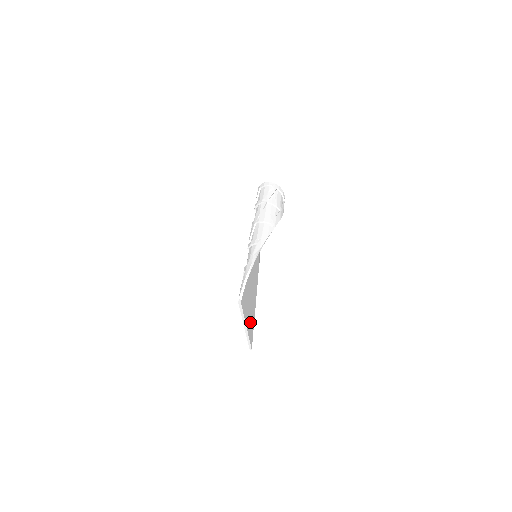
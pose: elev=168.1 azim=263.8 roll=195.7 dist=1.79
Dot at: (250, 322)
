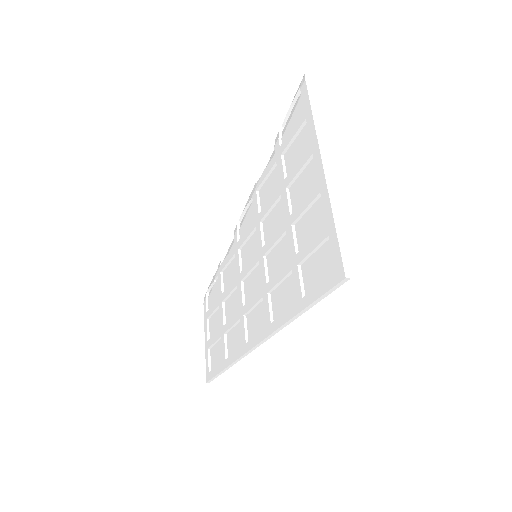
Dot at: (314, 229)
